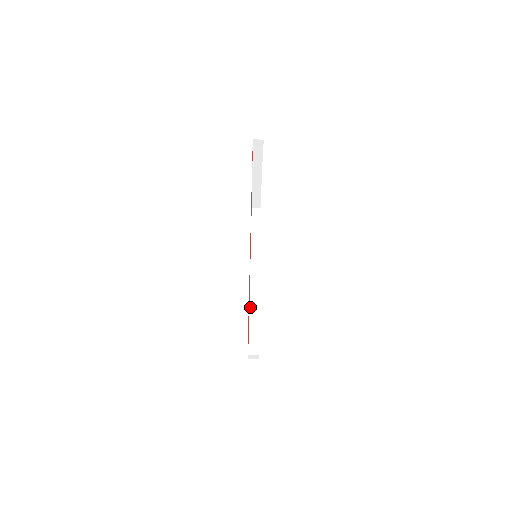
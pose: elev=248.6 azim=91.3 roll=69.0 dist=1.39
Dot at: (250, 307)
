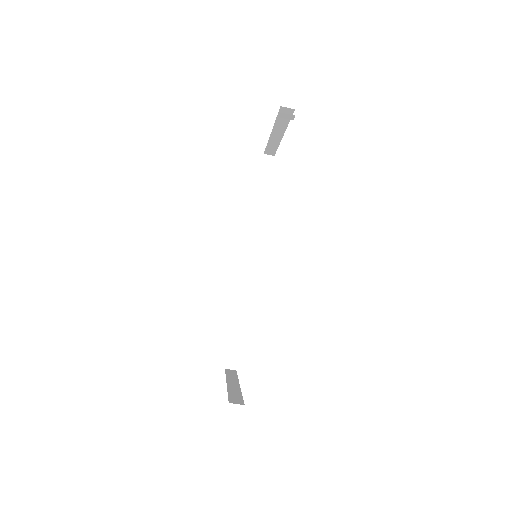
Dot at: (240, 295)
